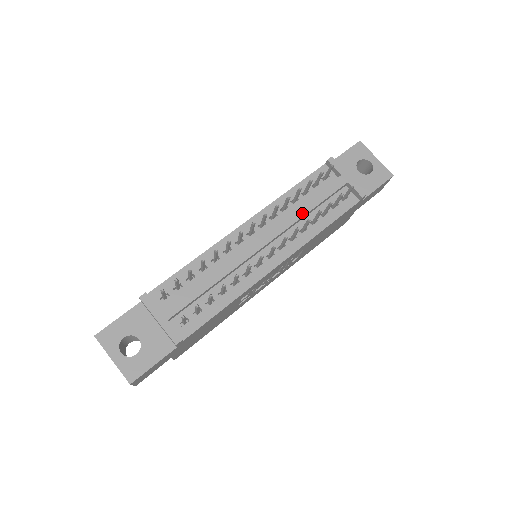
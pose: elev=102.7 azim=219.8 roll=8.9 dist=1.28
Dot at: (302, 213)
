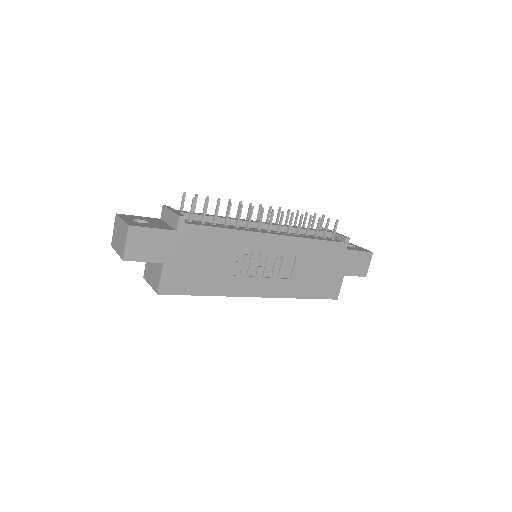
Dot at: occluded
